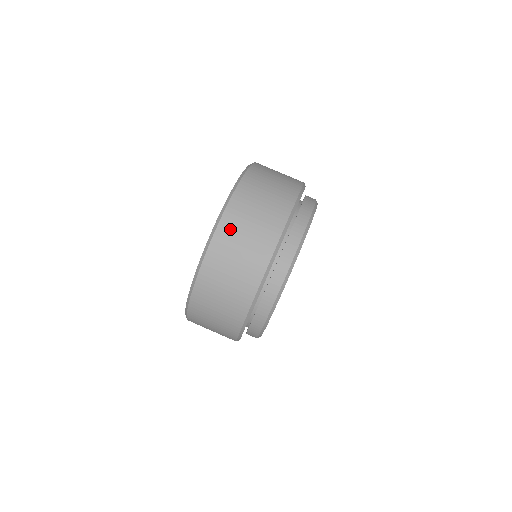
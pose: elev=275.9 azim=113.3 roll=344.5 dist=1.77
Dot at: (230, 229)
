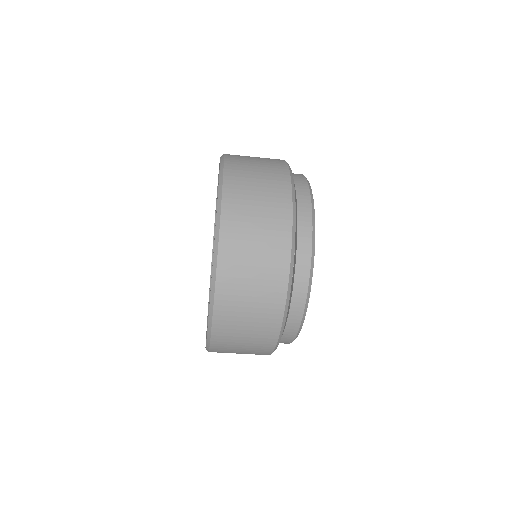
Dot at: (226, 332)
